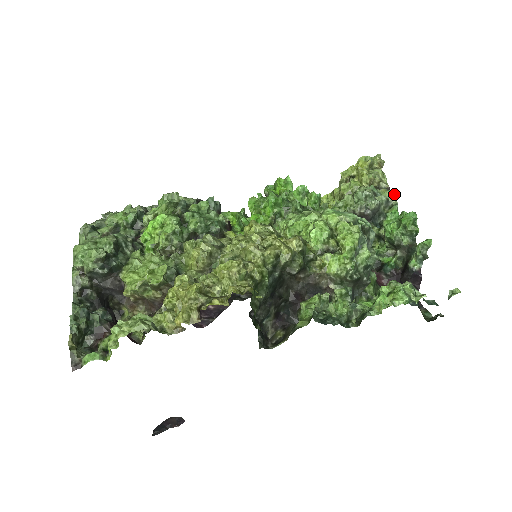
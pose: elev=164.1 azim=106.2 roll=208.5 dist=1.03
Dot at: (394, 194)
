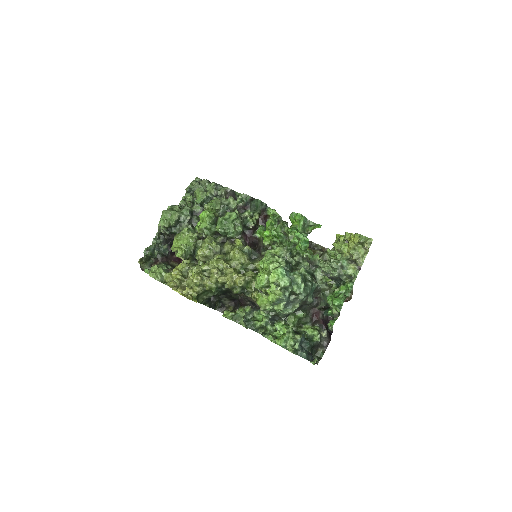
Dot at: (356, 275)
